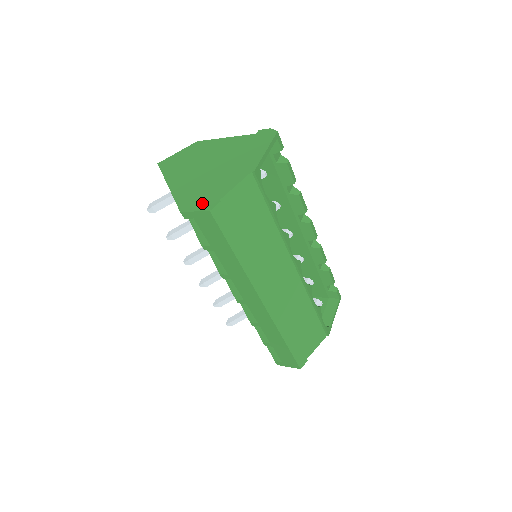
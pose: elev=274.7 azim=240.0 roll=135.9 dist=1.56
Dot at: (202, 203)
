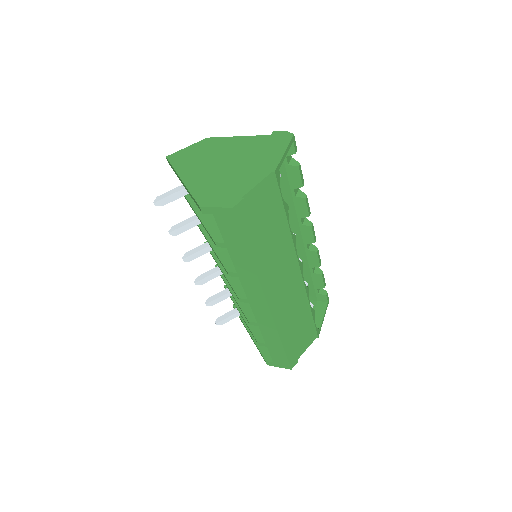
Dot at: (223, 199)
